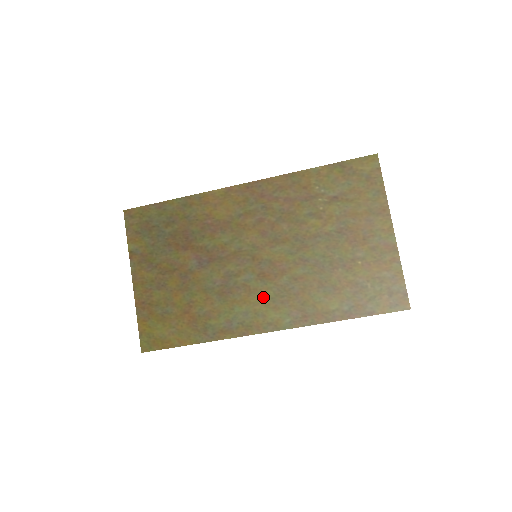
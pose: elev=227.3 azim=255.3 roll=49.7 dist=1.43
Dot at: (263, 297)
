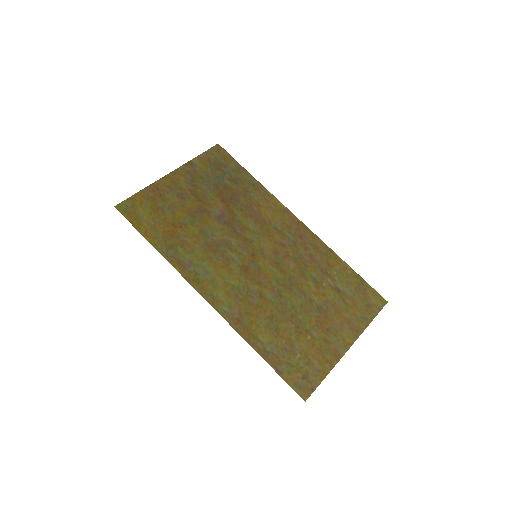
Dot at: (229, 279)
